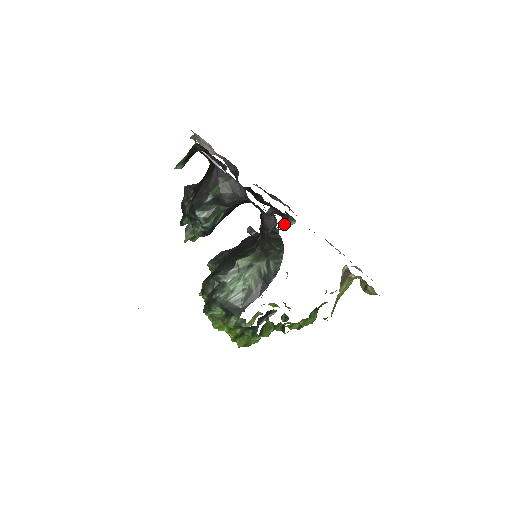
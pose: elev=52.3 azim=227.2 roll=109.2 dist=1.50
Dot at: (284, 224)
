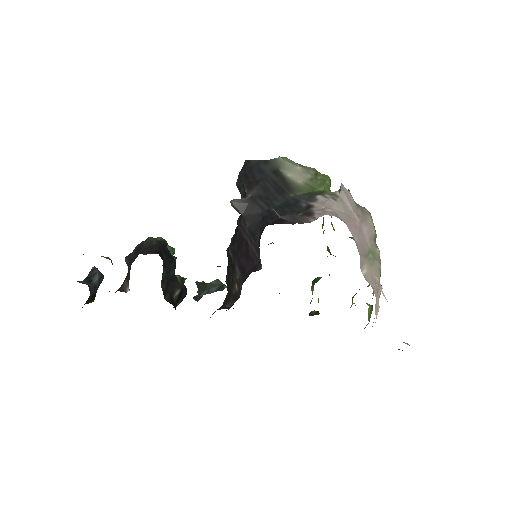
Dot at: occluded
